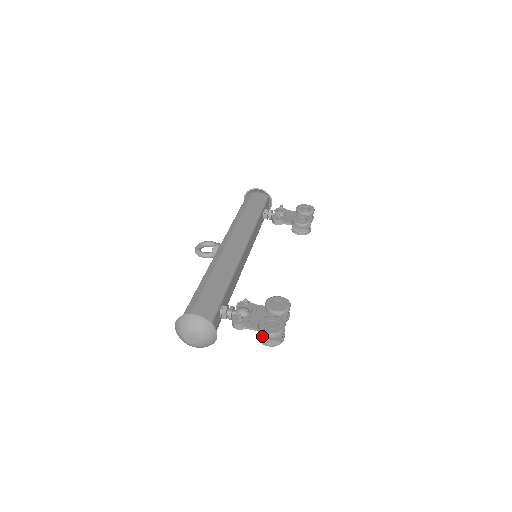
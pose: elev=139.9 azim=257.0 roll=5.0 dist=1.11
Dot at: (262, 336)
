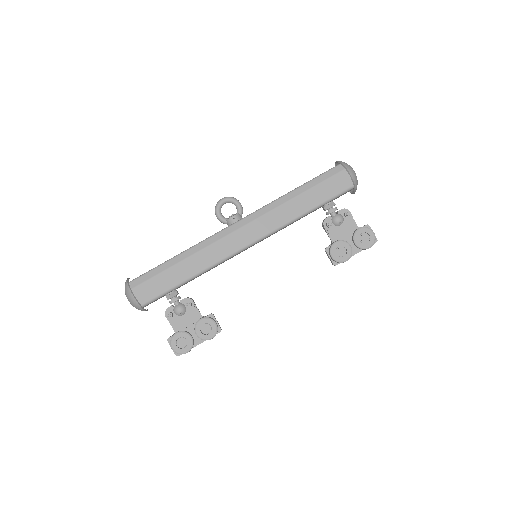
Dot at: (170, 342)
